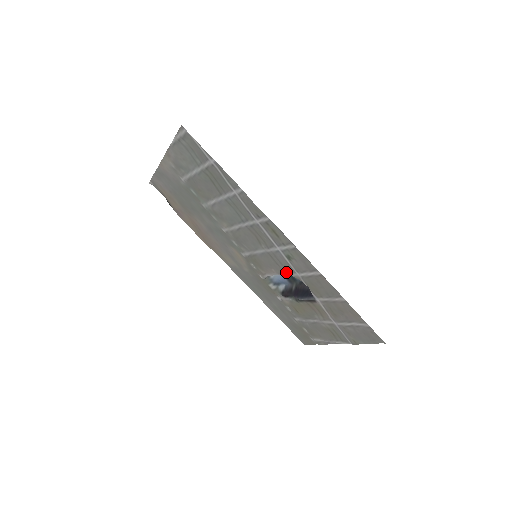
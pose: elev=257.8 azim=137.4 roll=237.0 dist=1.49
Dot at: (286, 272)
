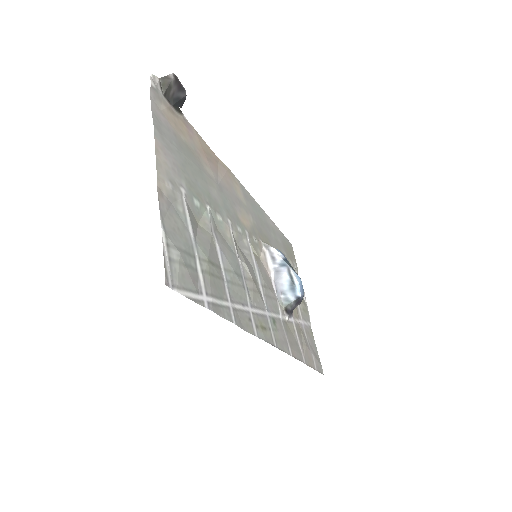
Dot at: (275, 295)
